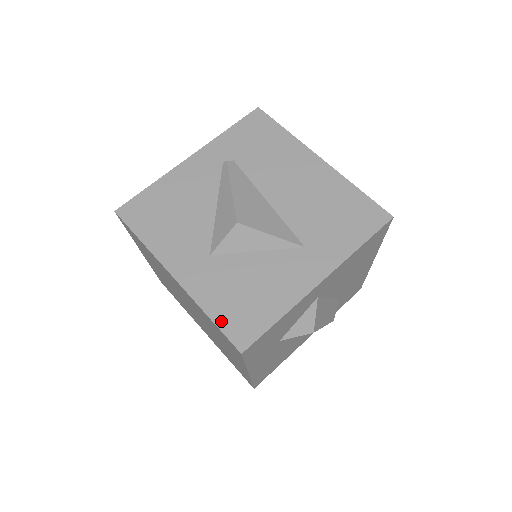
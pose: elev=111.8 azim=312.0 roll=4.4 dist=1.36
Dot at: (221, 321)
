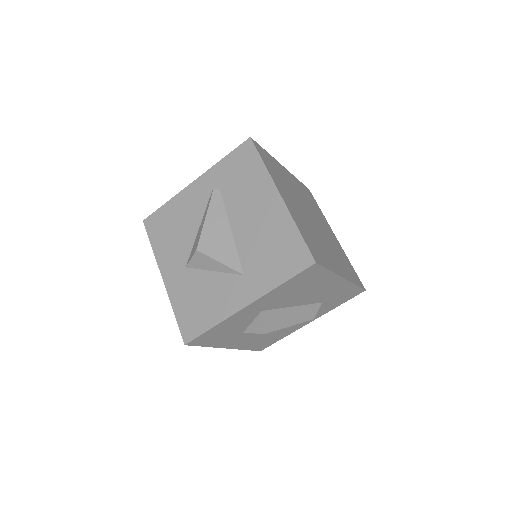
Dot at: (180, 318)
